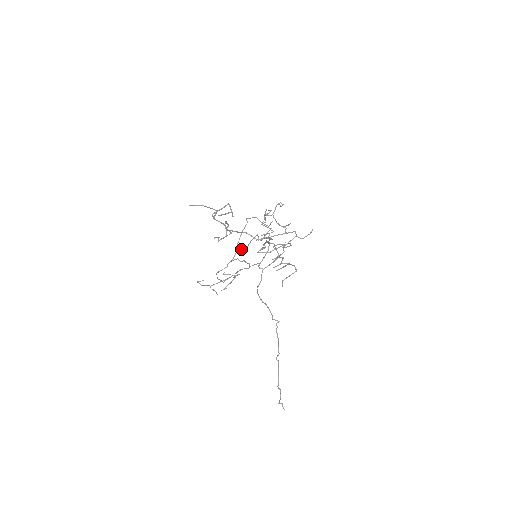
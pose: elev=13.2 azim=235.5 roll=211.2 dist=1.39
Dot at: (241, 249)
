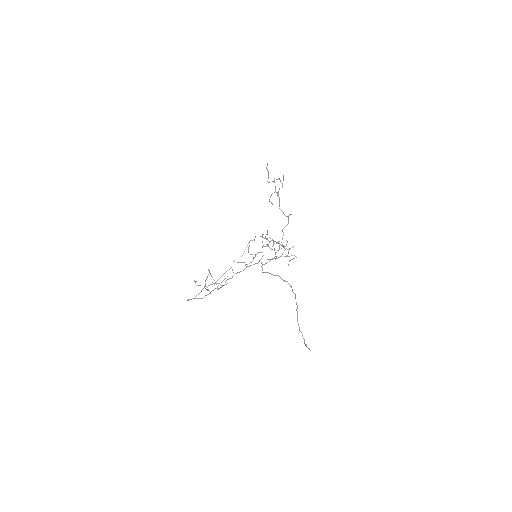
Dot at: (210, 284)
